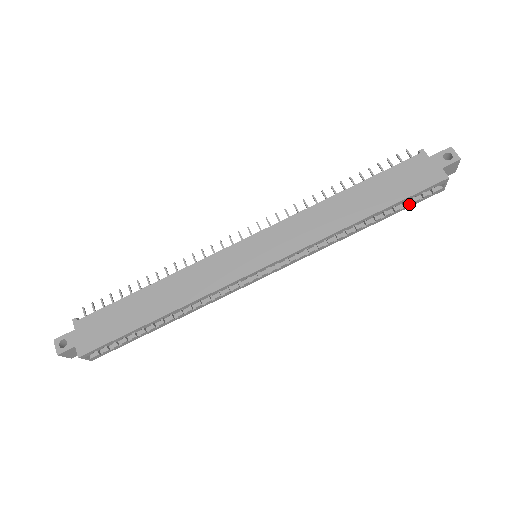
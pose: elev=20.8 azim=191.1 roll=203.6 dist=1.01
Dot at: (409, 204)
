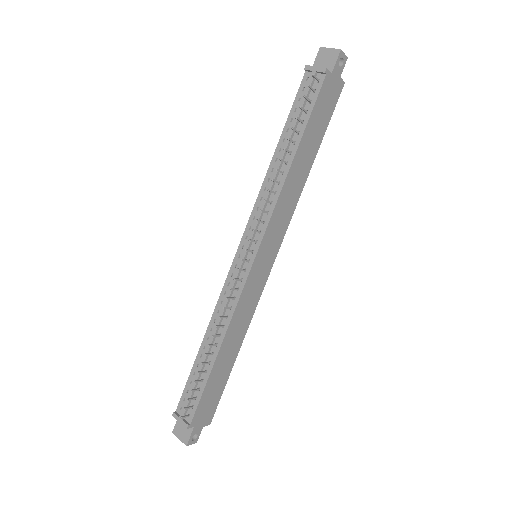
Dot at: occluded
